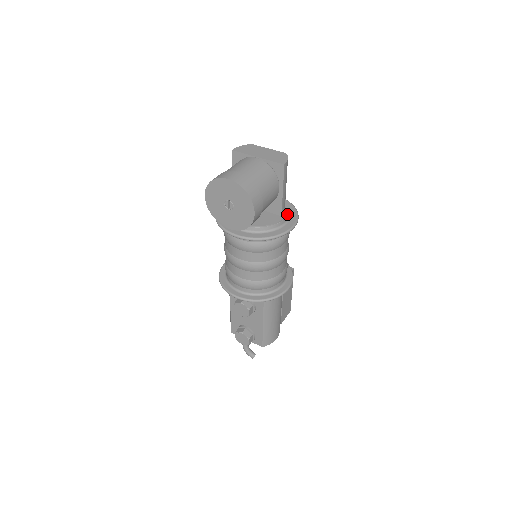
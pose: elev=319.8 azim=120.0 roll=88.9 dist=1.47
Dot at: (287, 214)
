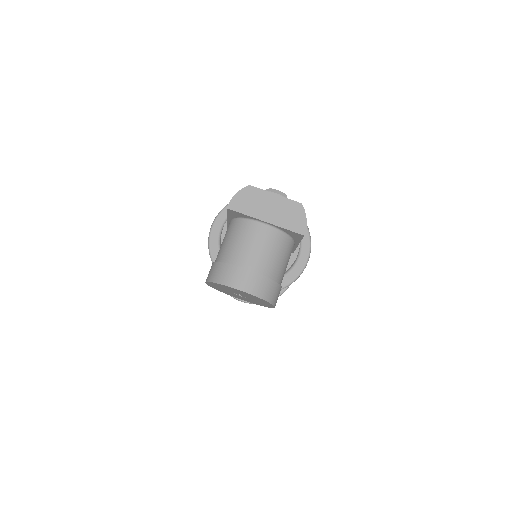
Dot at: (299, 246)
